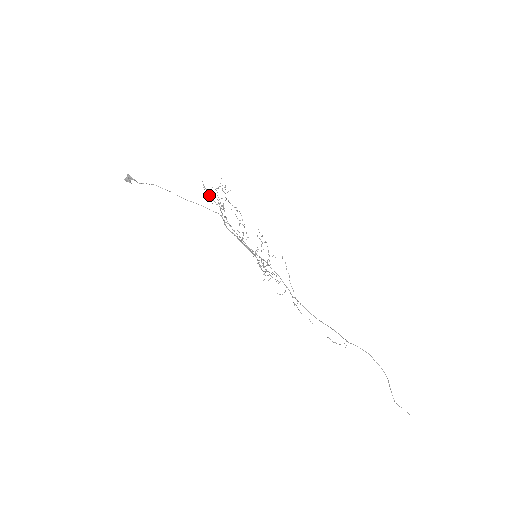
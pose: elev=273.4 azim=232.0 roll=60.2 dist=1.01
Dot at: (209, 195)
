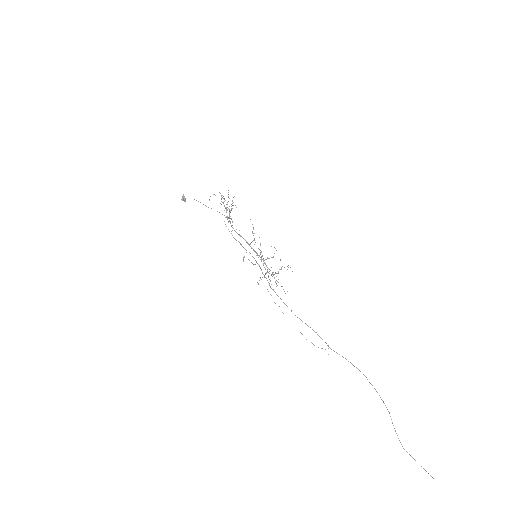
Dot at: (222, 202)
